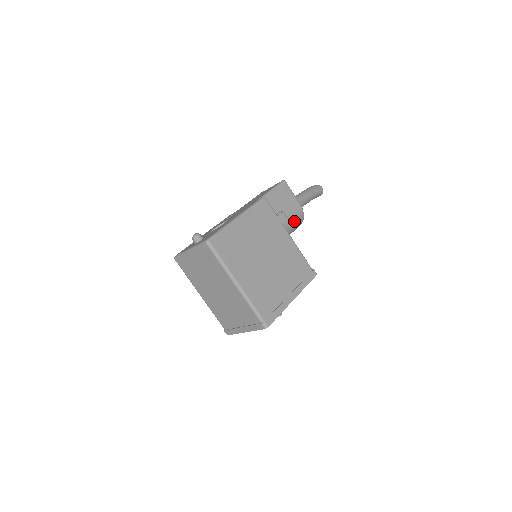
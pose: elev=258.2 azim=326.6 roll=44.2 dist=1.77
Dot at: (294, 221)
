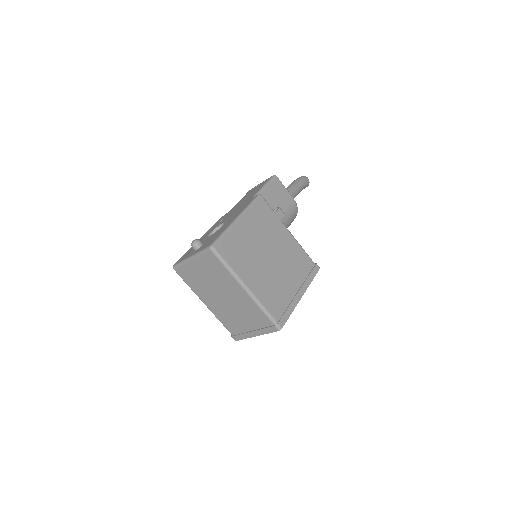
Dot at: (289, 216)
